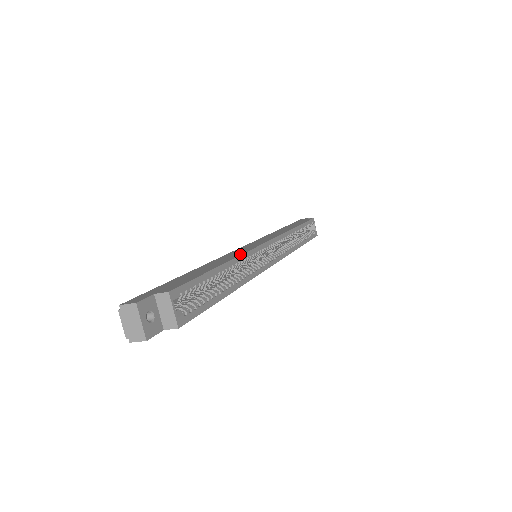
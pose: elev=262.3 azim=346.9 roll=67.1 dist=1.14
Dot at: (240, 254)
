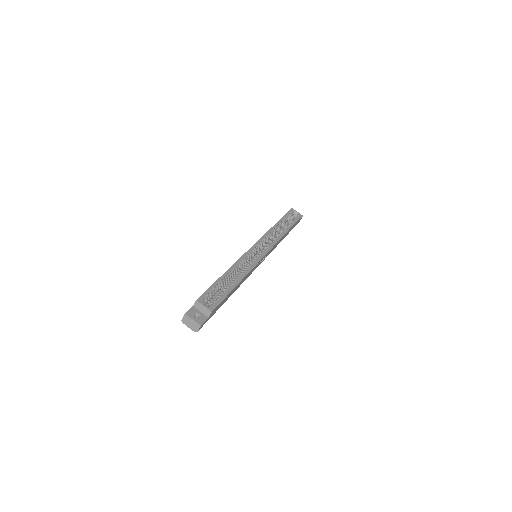
Dot at: (236, 262)
